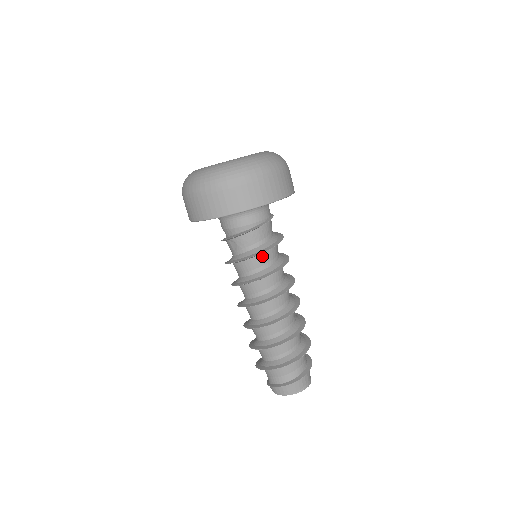
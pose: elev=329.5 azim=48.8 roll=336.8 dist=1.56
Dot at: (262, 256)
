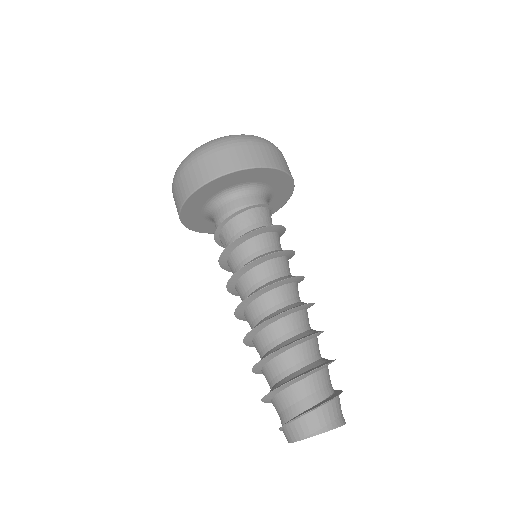
Dot at: (248, 243)
